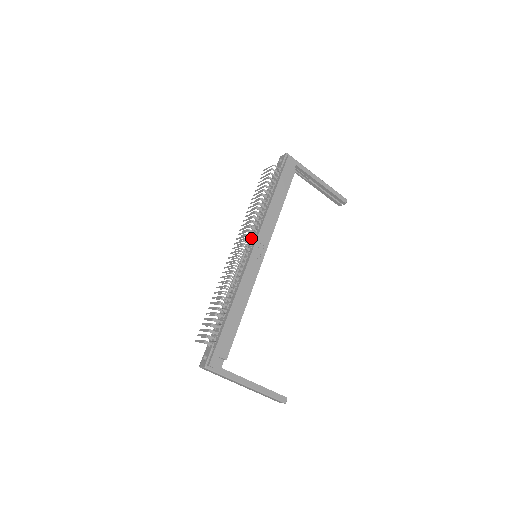
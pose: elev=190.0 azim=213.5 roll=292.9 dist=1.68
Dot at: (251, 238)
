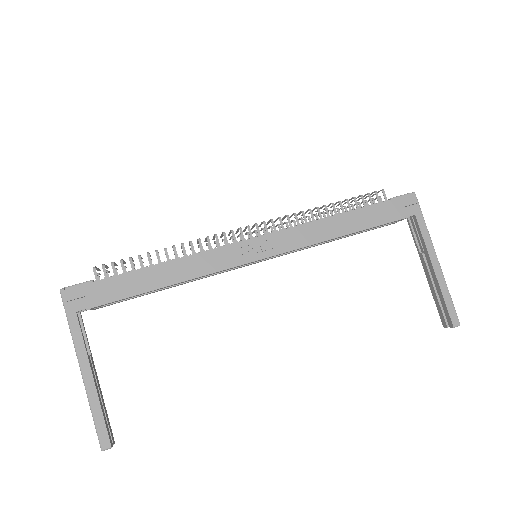
Dot at: occluded
